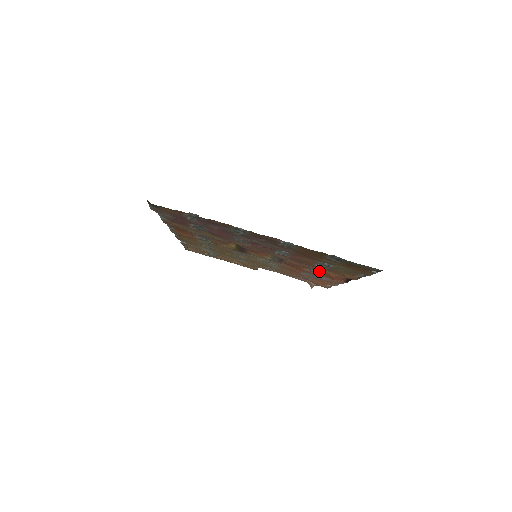
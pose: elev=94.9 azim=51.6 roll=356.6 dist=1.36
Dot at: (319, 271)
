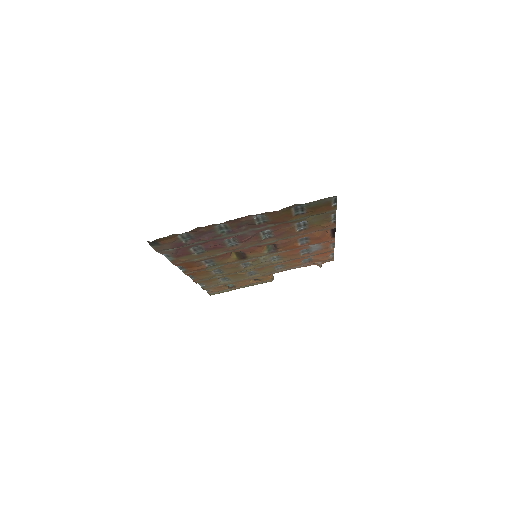
Dot at: (307, 239)
